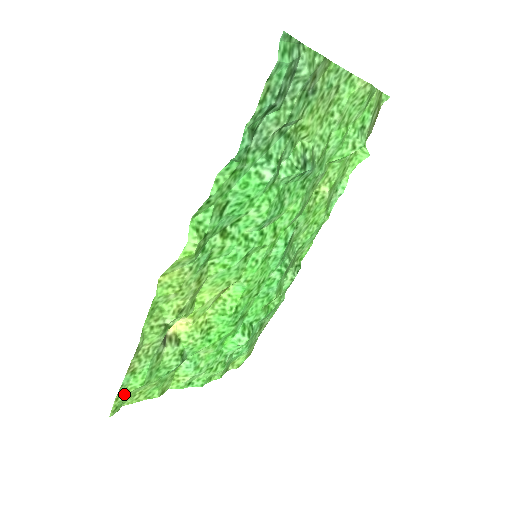
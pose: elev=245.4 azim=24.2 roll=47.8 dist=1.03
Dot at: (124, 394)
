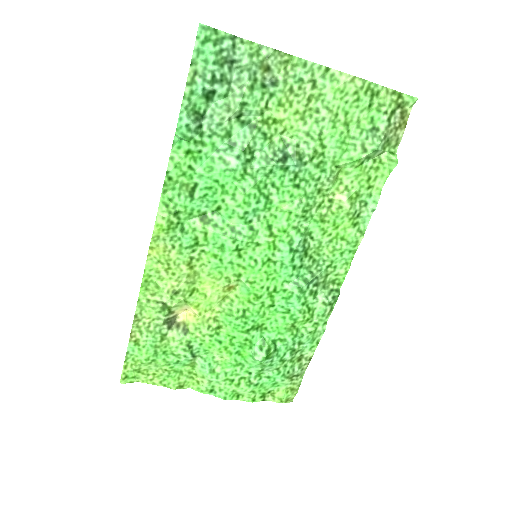
Dot at: (133, 365)
